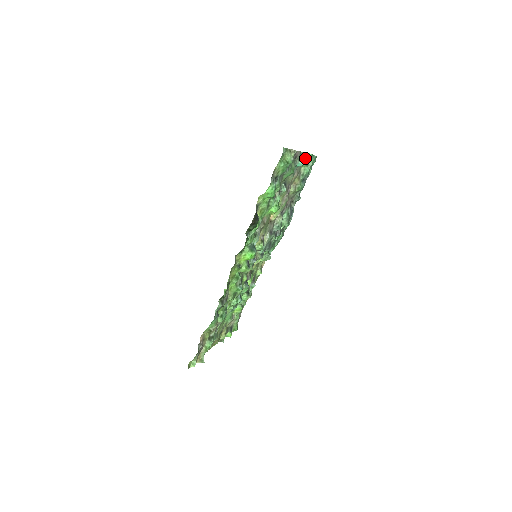
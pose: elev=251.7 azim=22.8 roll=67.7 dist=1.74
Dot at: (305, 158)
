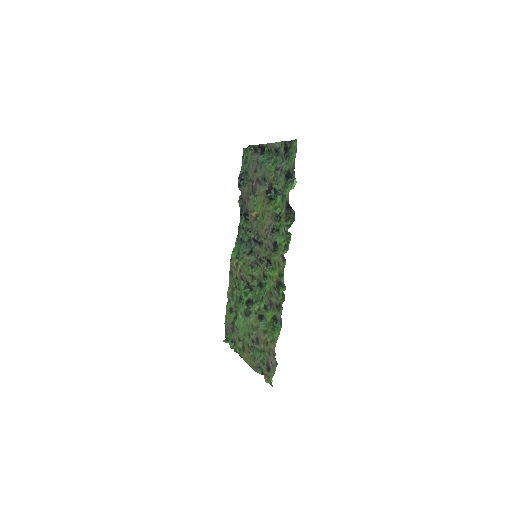
Dot at: occluded
